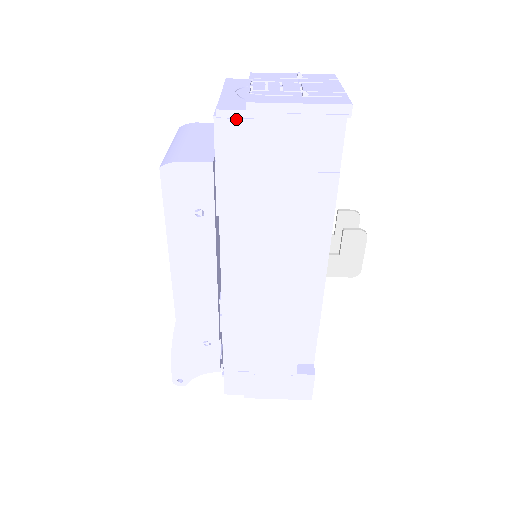
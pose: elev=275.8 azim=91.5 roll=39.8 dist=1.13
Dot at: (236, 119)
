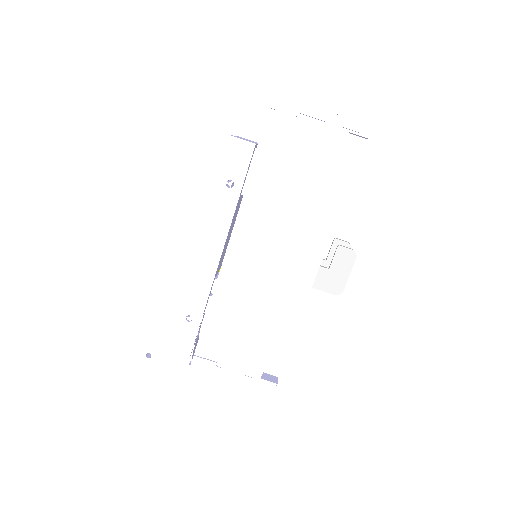
Dot at: (285, 114)
